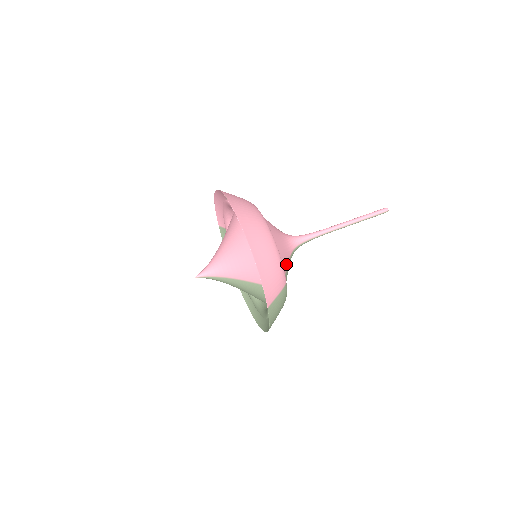
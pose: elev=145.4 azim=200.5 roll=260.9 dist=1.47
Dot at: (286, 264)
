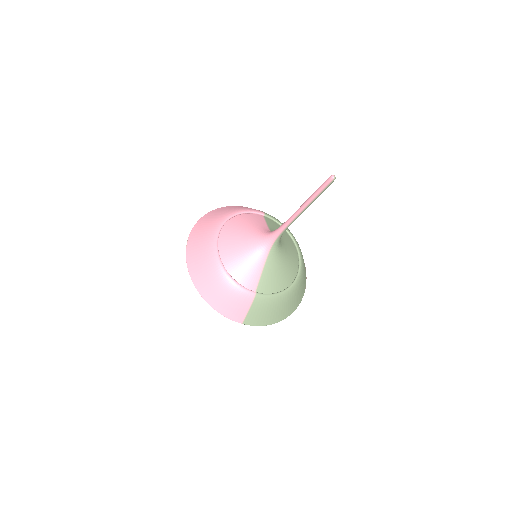
Dot at: (257, 273)
